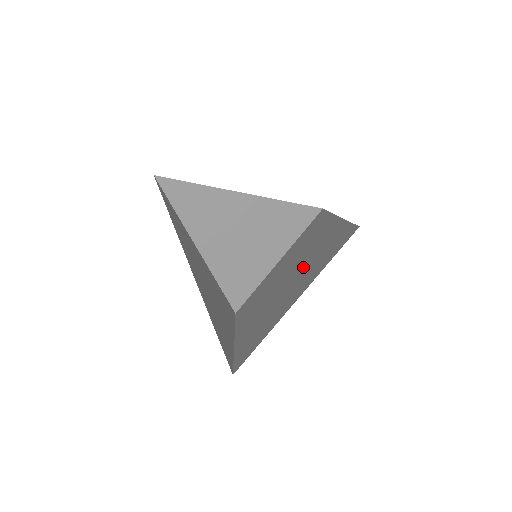
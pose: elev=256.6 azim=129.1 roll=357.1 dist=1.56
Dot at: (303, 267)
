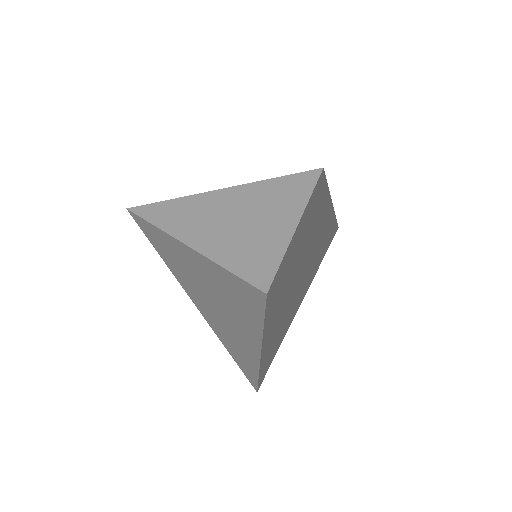
Dot at: (303, 262)
